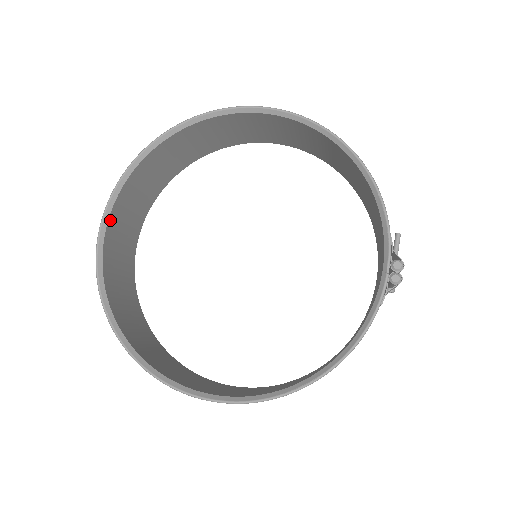
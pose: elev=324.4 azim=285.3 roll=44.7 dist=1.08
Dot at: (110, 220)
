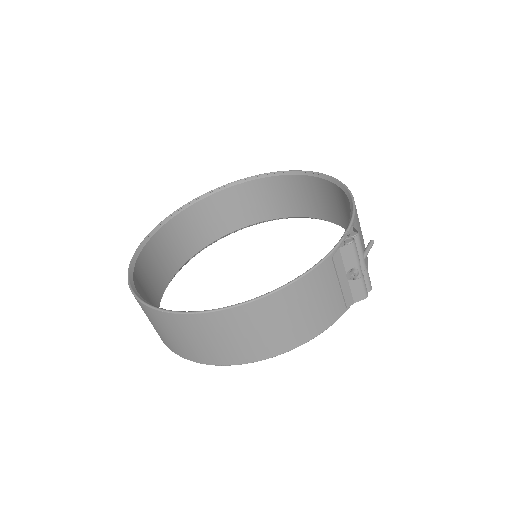
Dot at: (166, 226)
